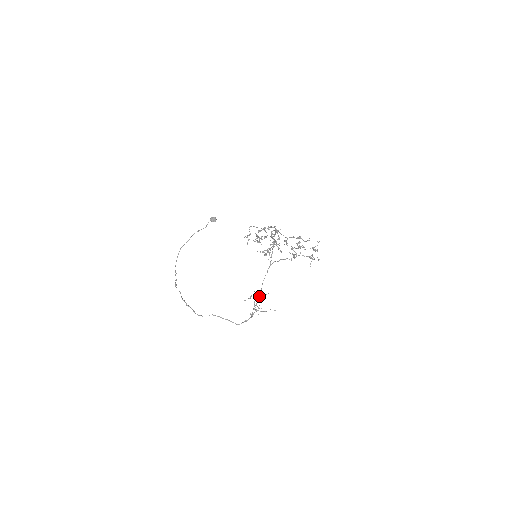
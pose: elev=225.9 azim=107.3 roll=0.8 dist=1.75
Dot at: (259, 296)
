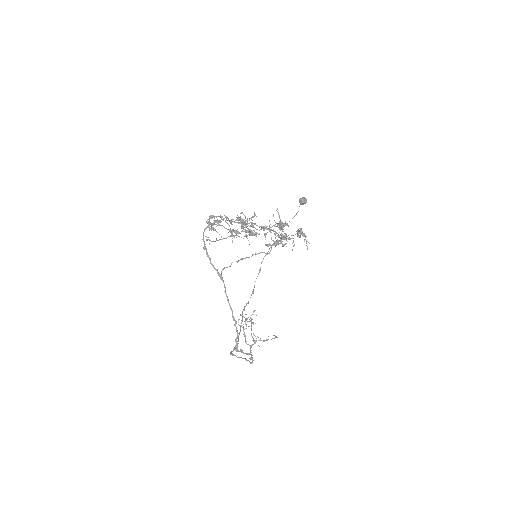
Dot at: (235, 323)
